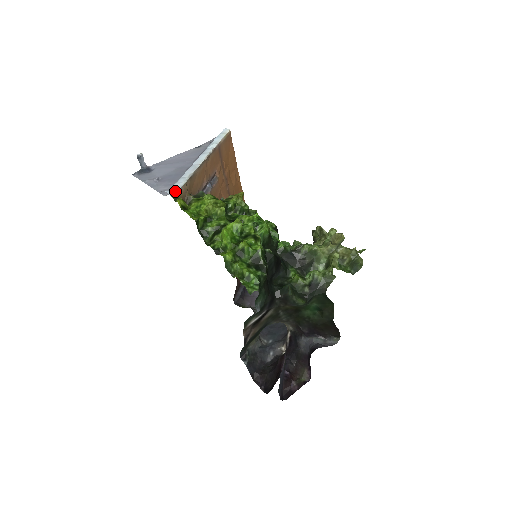
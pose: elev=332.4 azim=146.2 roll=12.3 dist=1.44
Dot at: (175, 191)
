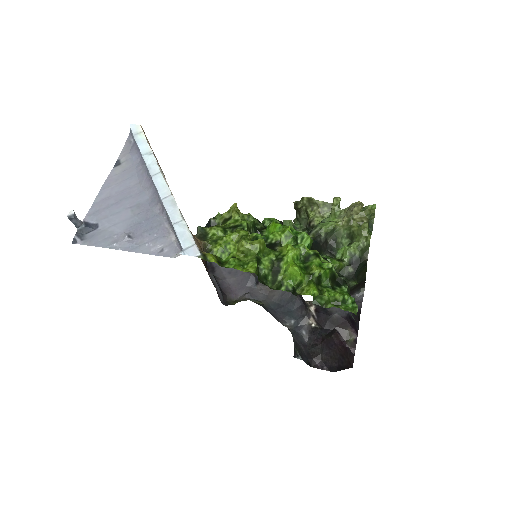
Dot at: (194, 248)
